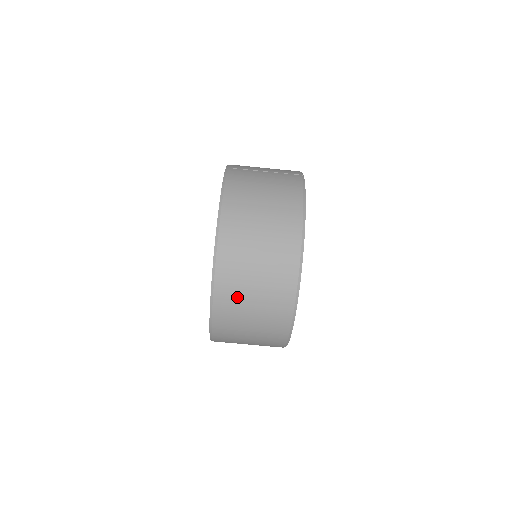
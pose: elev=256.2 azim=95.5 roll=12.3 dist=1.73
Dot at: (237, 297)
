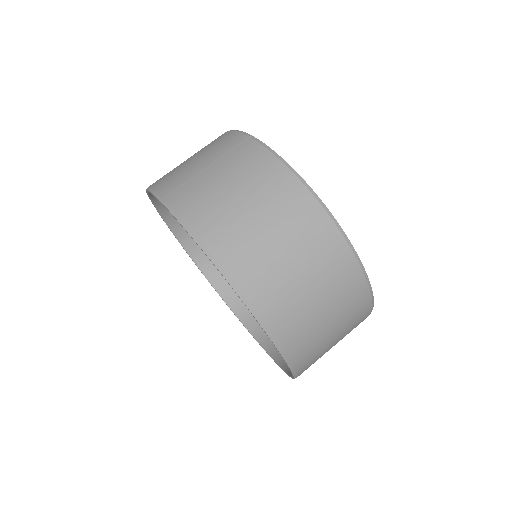
Dot at: (310, 334)
